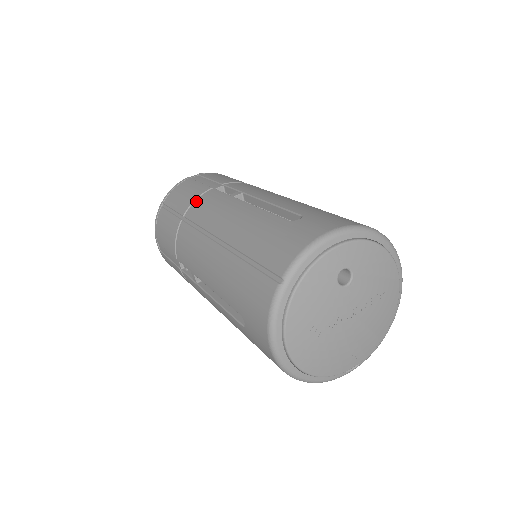
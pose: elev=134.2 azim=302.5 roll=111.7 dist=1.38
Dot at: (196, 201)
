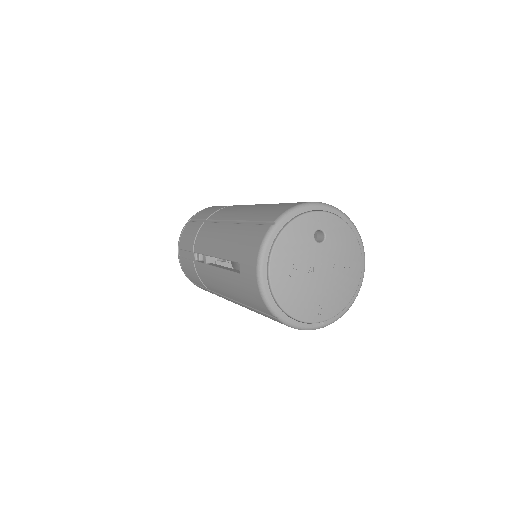
Dot at: (218, 210)
